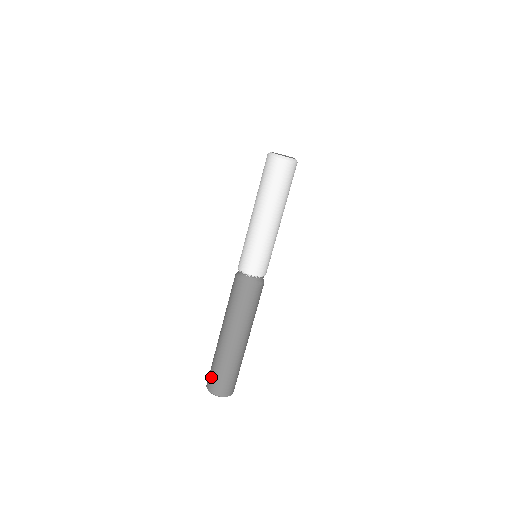
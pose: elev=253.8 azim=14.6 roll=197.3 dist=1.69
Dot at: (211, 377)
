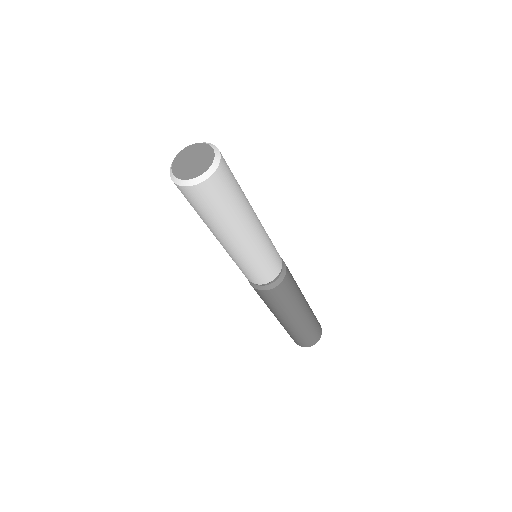
Dot at: occluded
